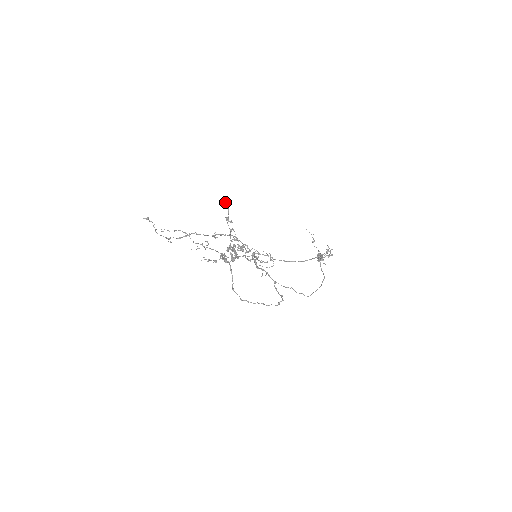
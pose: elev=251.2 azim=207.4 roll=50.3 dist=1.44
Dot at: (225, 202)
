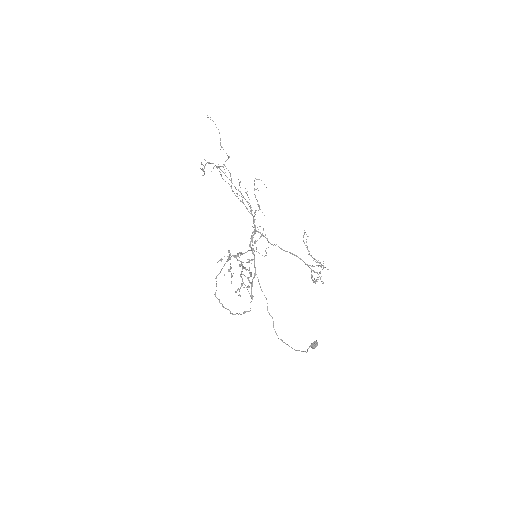
Dot at: (263, 229)
